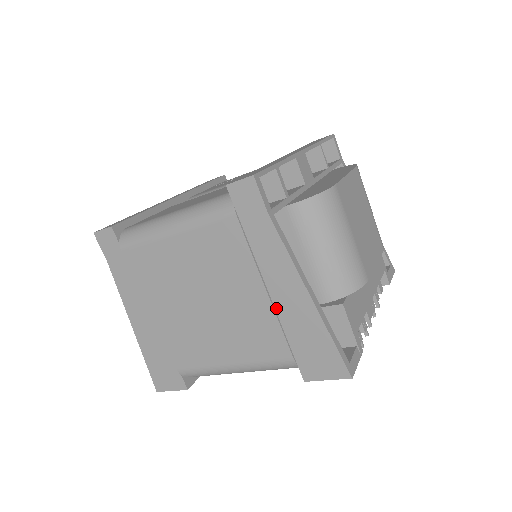
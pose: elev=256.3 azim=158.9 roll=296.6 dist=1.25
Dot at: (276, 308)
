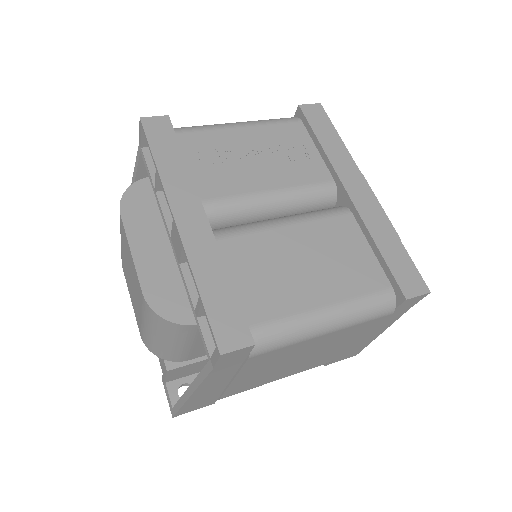
Dot at: (352, 345)
